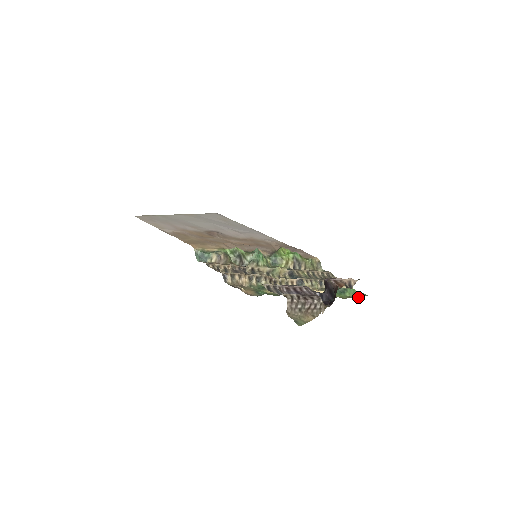
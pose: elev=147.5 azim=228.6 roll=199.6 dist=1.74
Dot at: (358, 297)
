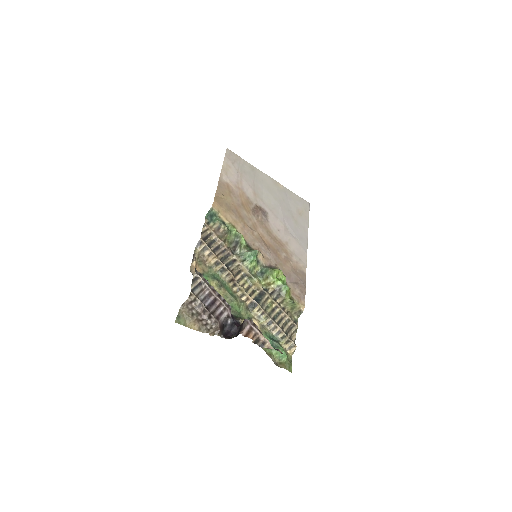
Dot at: (280, 363)
